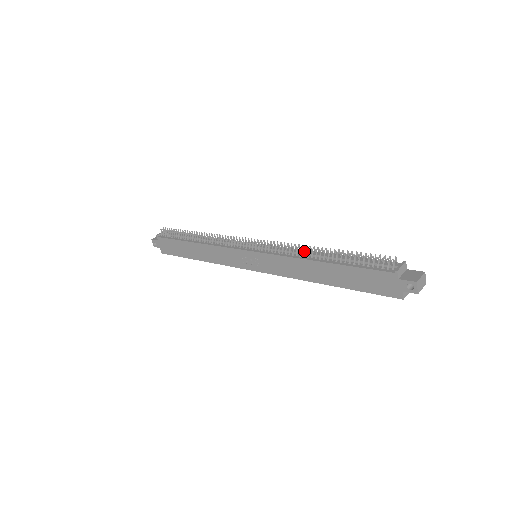
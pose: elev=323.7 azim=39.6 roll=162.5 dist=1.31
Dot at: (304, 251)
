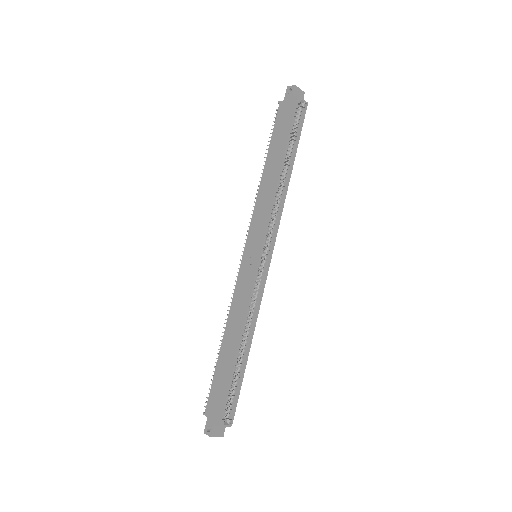
Dot at: occluded
